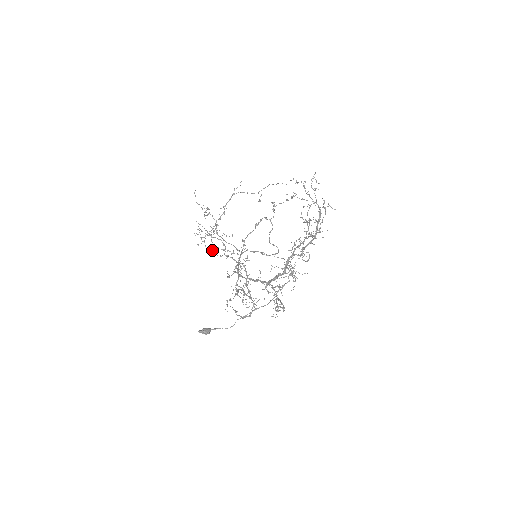
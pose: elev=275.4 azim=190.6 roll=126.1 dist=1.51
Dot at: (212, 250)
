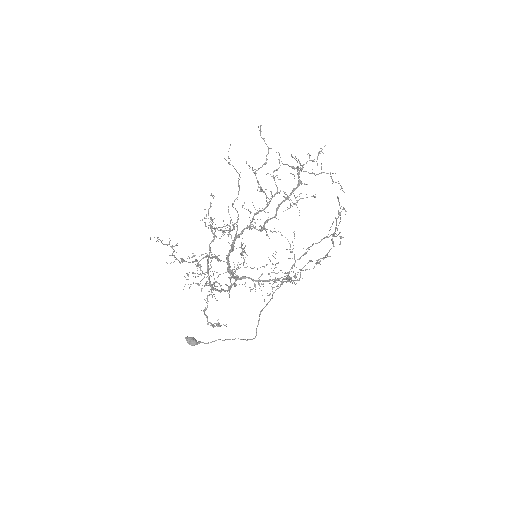
Dot at: (214, 228)
